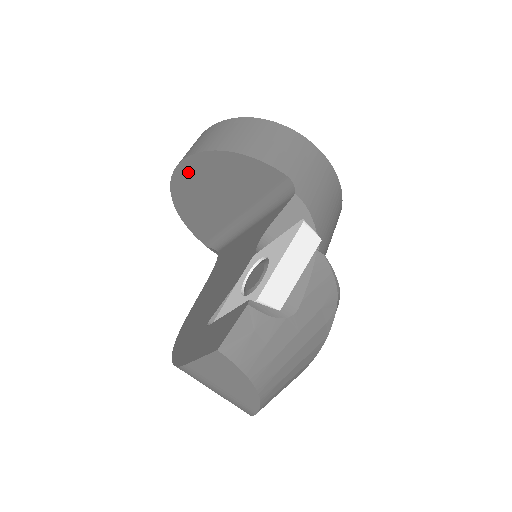
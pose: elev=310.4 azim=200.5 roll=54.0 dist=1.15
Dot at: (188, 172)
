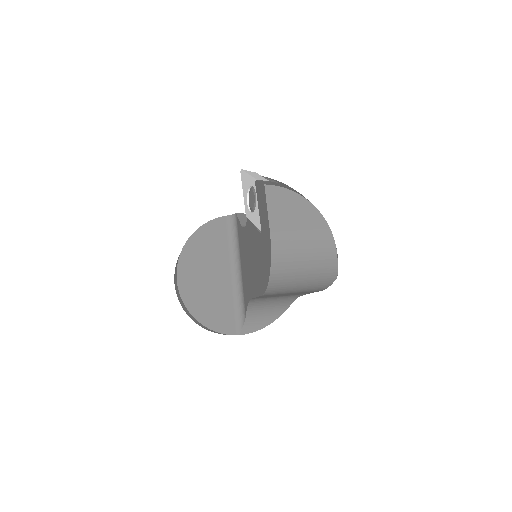
Dot at: (185, 276)
